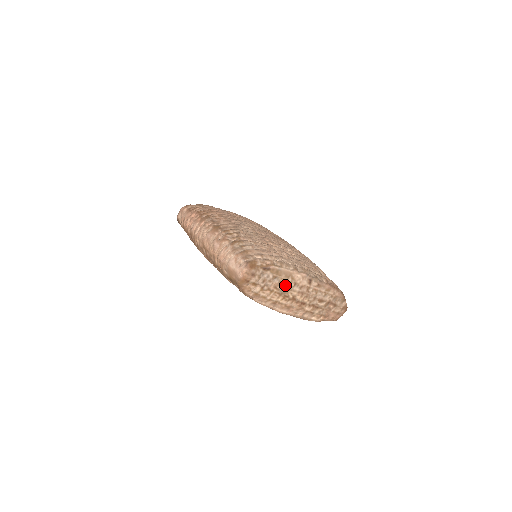
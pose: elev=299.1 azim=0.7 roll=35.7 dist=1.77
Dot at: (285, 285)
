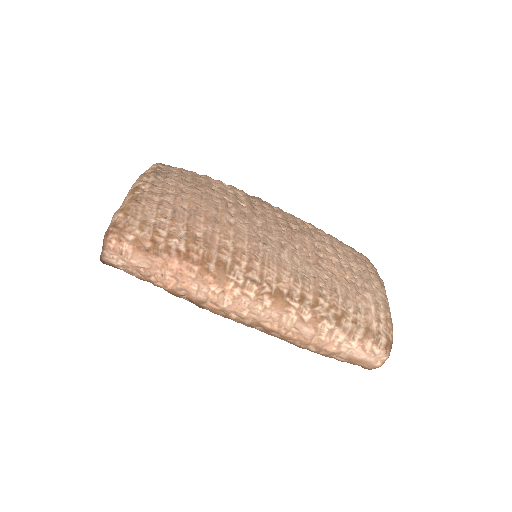
Dot at: occluded
